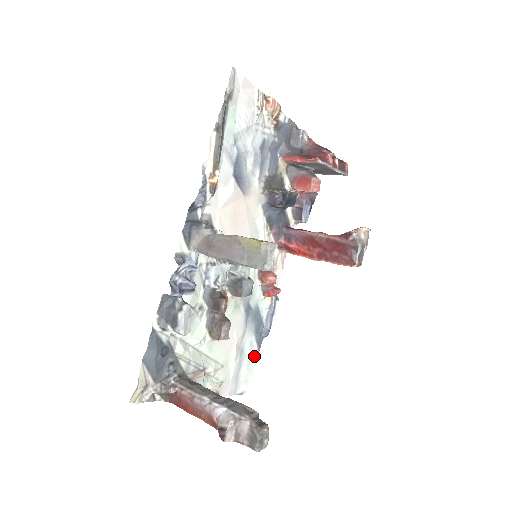
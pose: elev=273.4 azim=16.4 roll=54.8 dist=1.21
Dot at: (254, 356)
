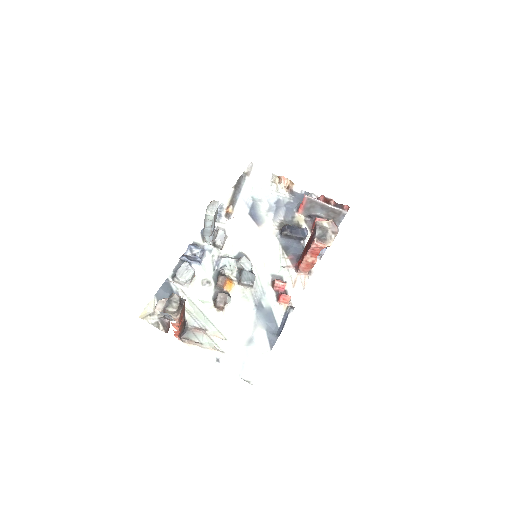
Dot at: (266, 352)
